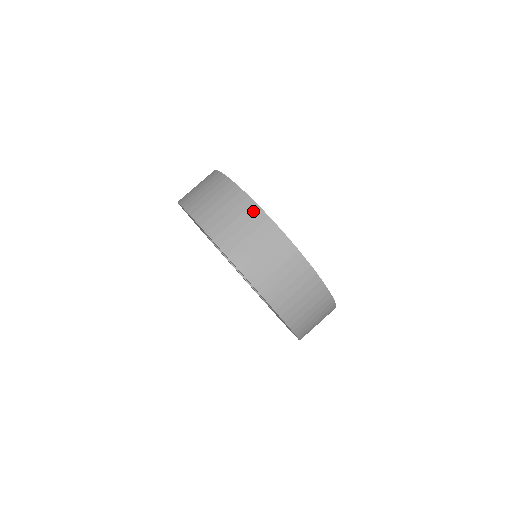
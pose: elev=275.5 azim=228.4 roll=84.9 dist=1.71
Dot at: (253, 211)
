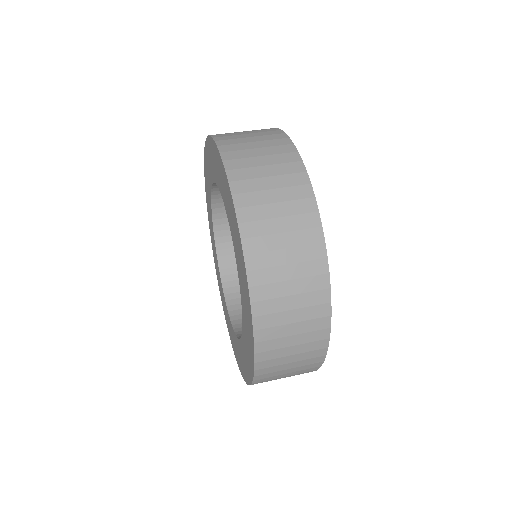
Dot at: occluded
